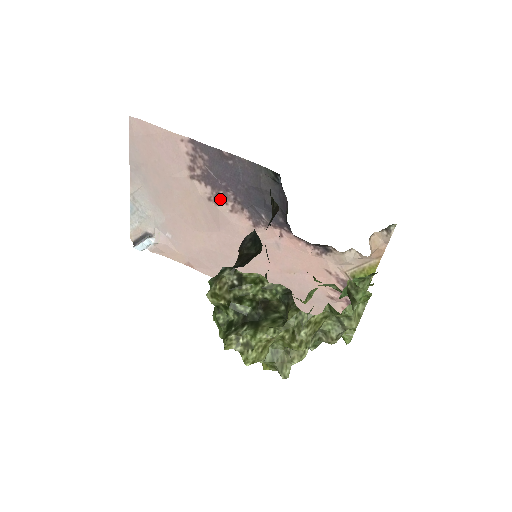
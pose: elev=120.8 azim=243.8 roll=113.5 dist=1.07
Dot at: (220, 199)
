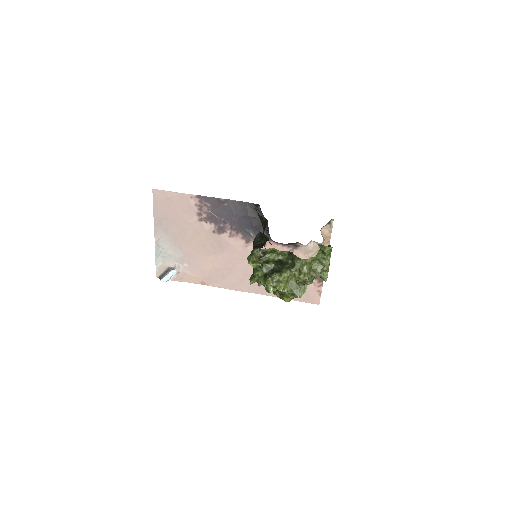
Dot at: (221, 230)
